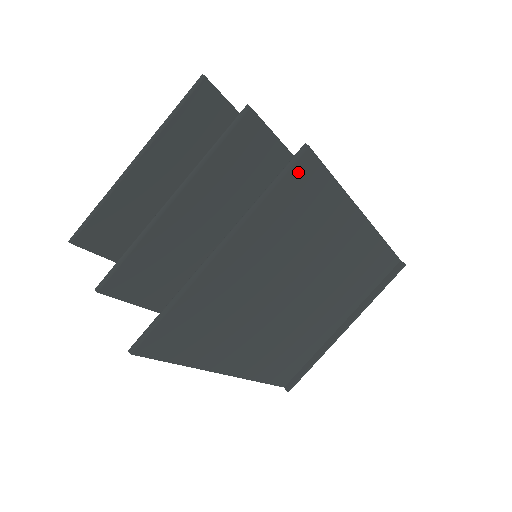
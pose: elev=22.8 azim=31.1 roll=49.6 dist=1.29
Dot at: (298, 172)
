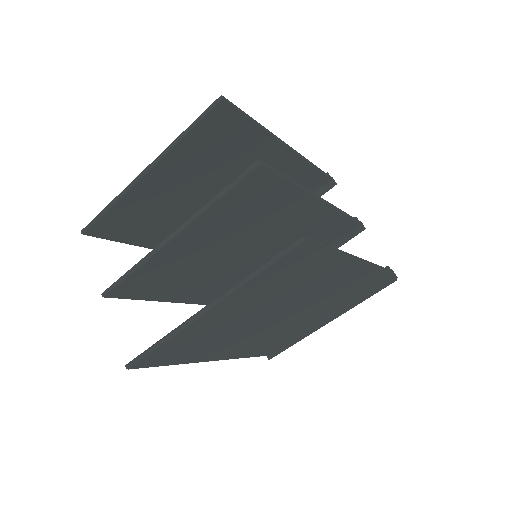
Dot at: (292, 255)
